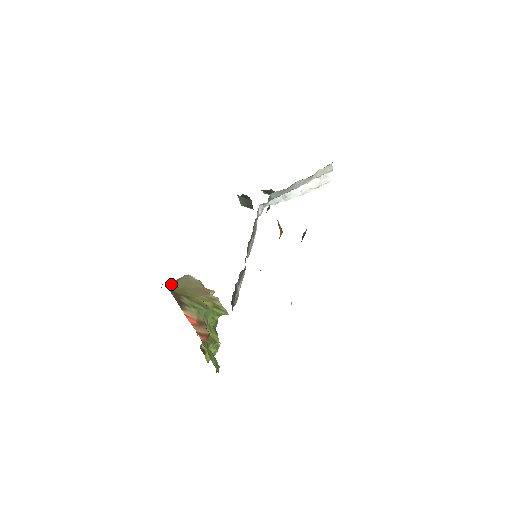
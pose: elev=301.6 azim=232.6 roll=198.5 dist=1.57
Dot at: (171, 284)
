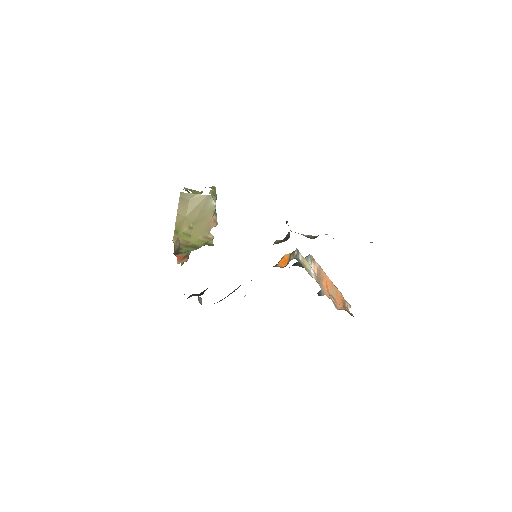
Dot at: (190, 200)
